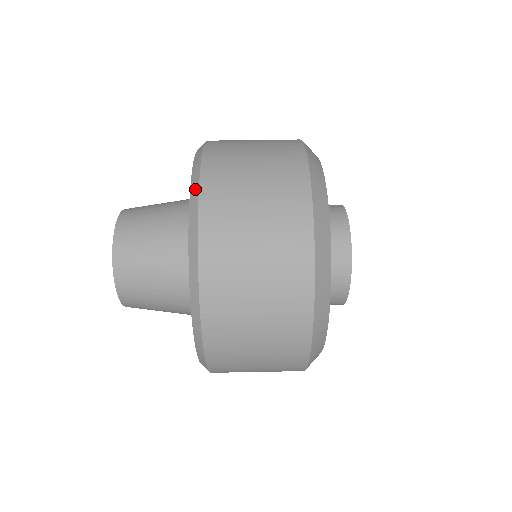
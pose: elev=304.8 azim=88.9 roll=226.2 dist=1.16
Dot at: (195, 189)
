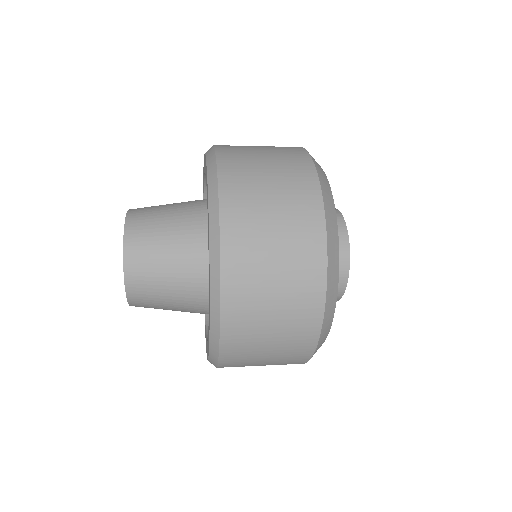
Dot at: (210, 148)
